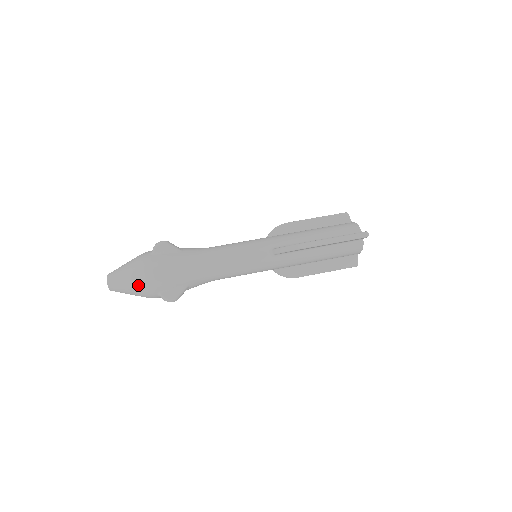
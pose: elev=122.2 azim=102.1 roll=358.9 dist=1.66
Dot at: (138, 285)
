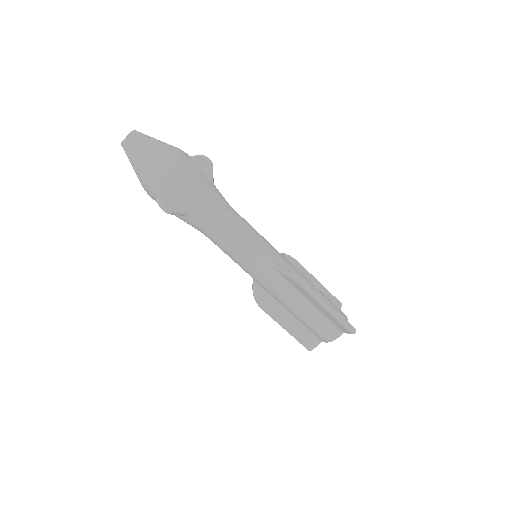
Dot at: occluded
